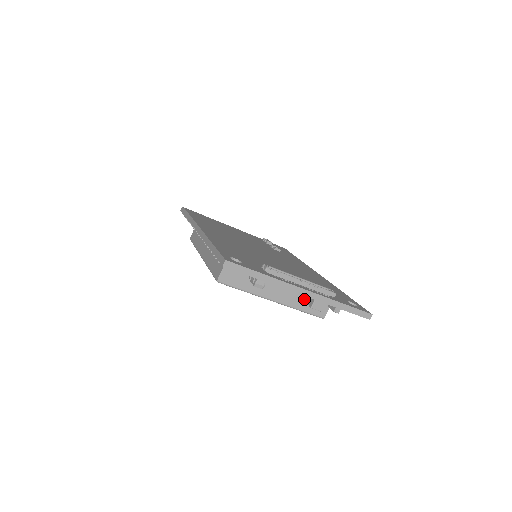
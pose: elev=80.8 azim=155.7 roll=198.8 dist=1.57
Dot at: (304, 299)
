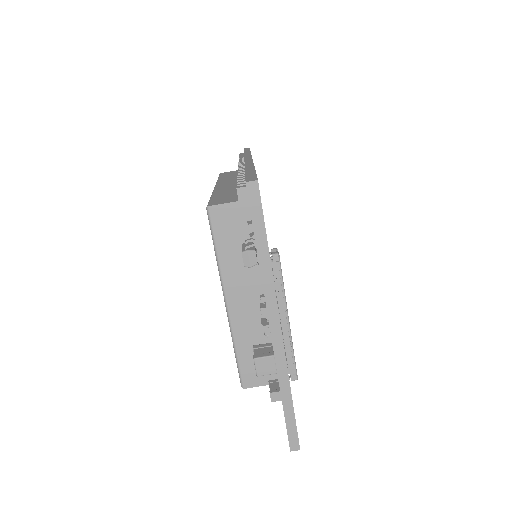
Dot at: (254, 343)
